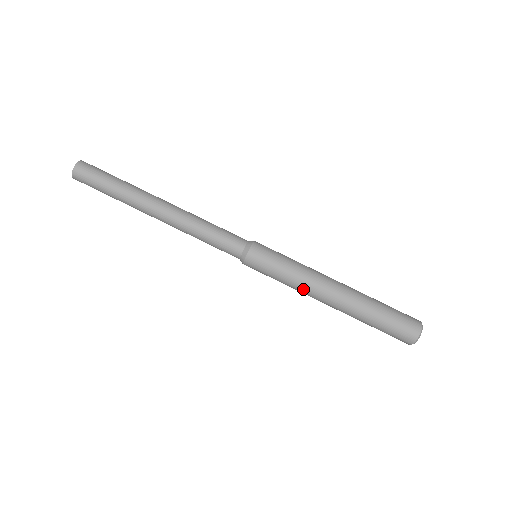
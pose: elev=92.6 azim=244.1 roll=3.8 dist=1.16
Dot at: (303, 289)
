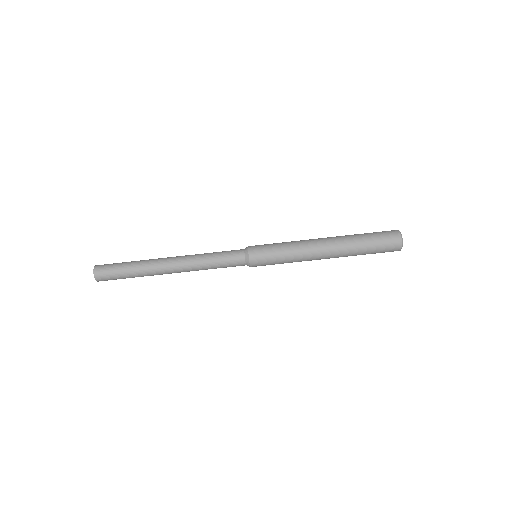
Dot at: (302, 253)
